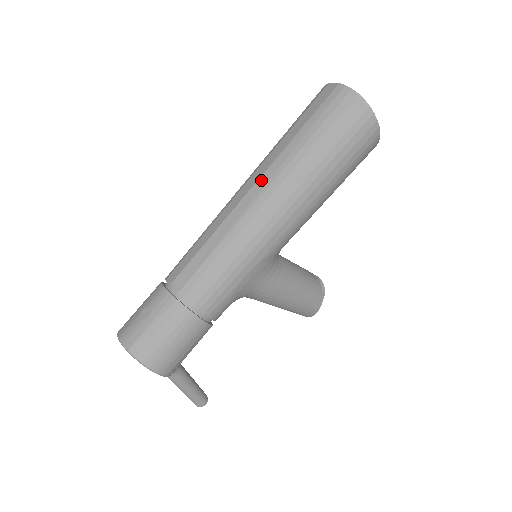
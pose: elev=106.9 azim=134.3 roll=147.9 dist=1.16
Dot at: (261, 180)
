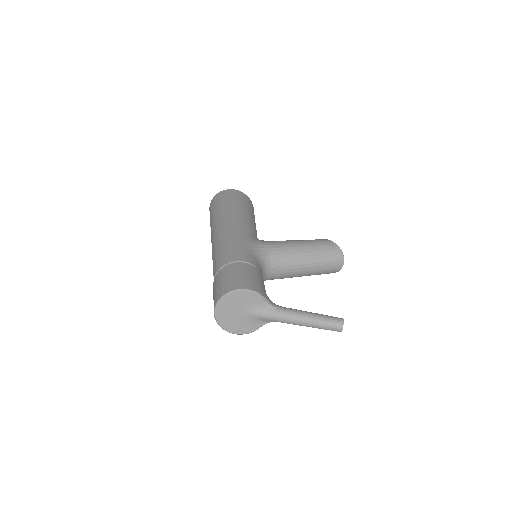
Dot at: (211, 236)
